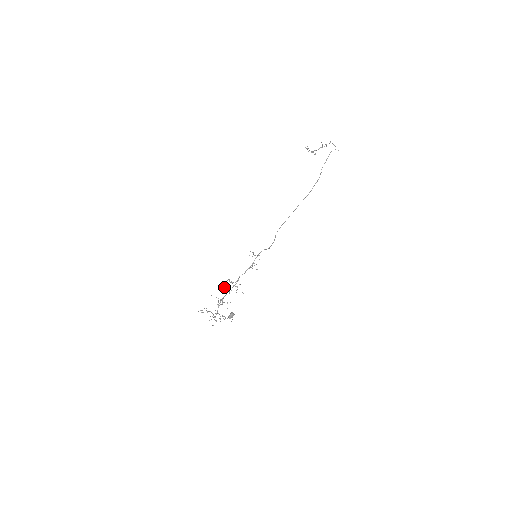
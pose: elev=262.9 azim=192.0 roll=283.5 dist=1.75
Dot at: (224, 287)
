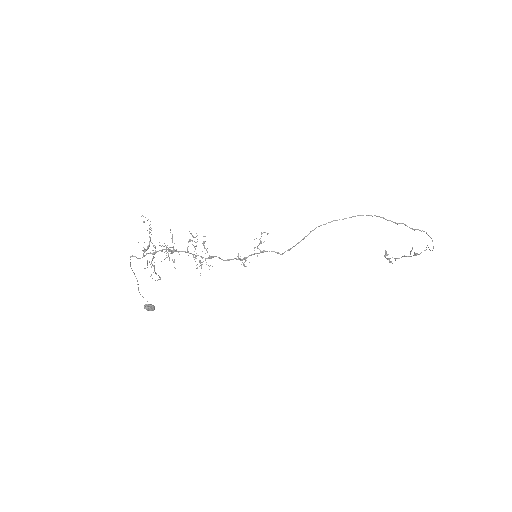
Dot at: (192, 241)
